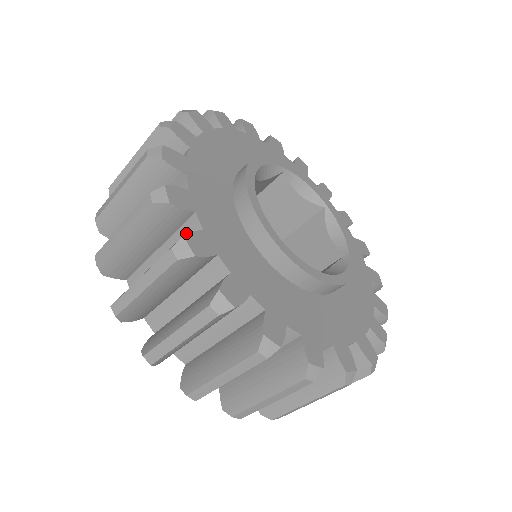
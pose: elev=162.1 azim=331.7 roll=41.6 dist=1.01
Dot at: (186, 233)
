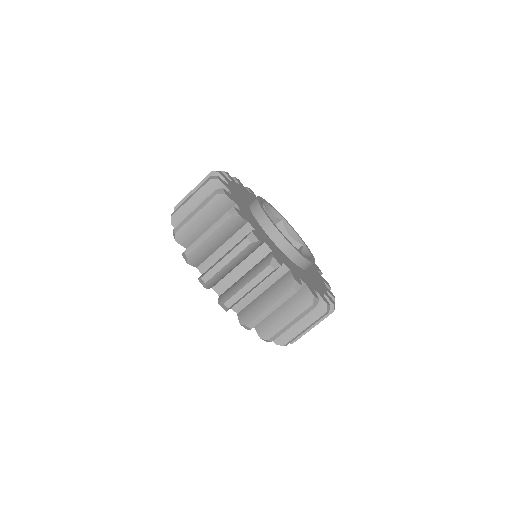
Dot at: (259, 254)
